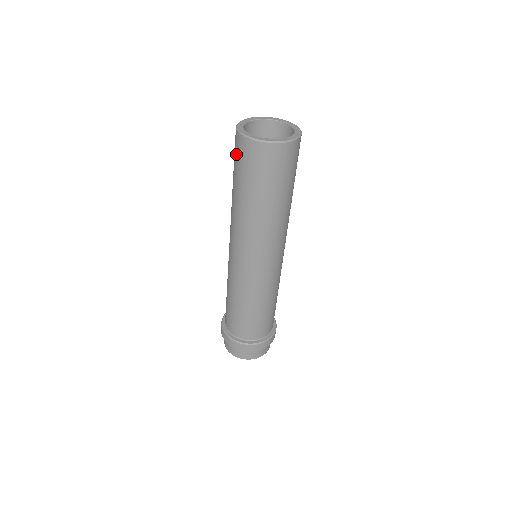
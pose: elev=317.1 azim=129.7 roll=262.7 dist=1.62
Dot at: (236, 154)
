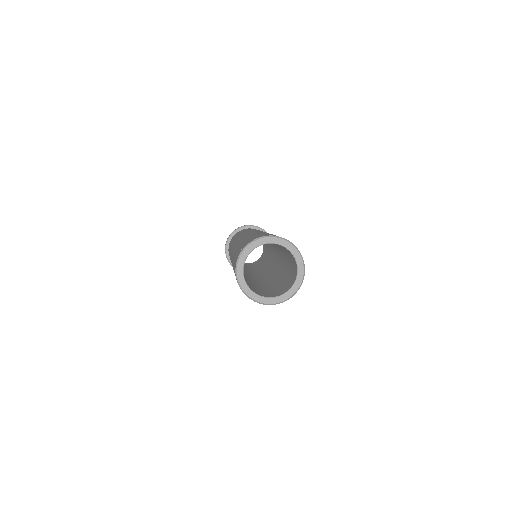
Dot at: occluded
